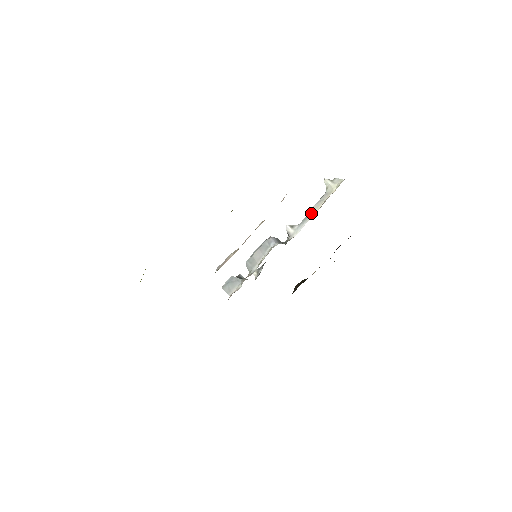
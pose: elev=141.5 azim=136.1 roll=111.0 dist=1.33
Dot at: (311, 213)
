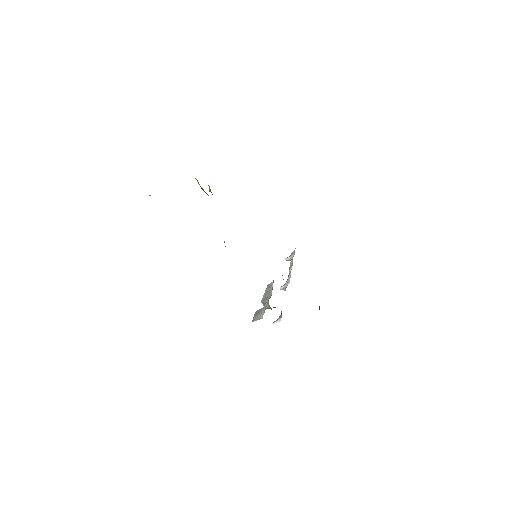
Dot at: (290, 269)
